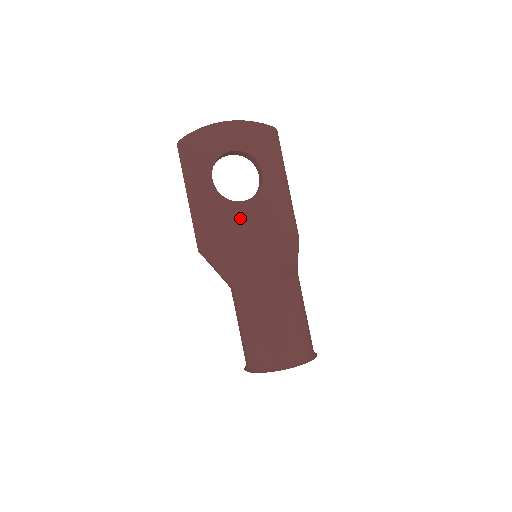
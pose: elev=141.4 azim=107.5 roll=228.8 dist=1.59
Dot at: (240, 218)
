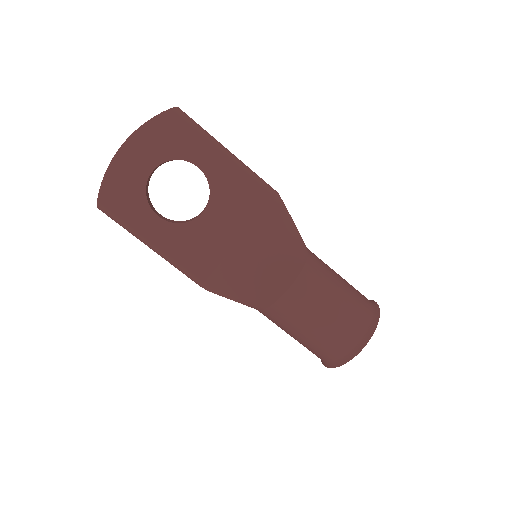
Dot at: (213, 230)
